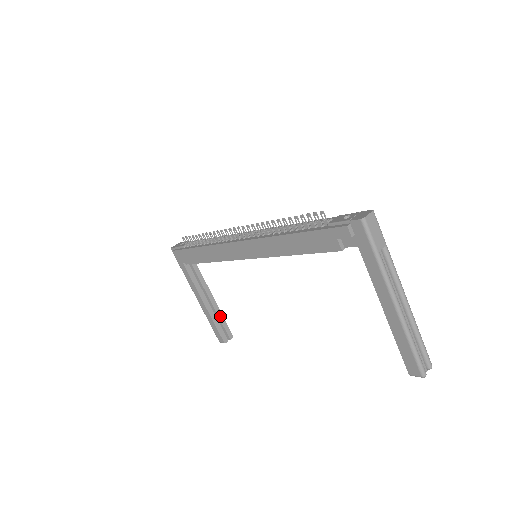
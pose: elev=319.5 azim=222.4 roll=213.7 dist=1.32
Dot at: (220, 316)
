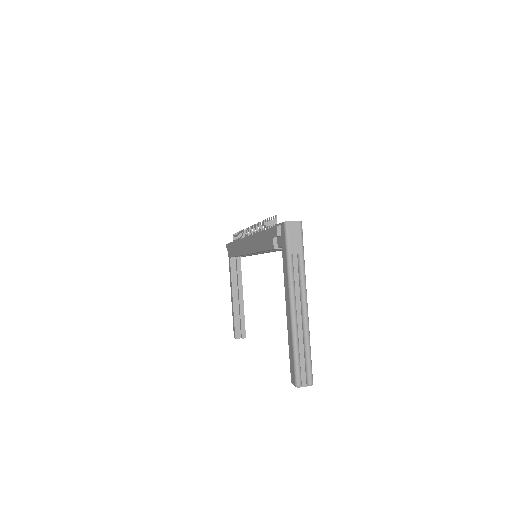
Dot at: (242, 314)
